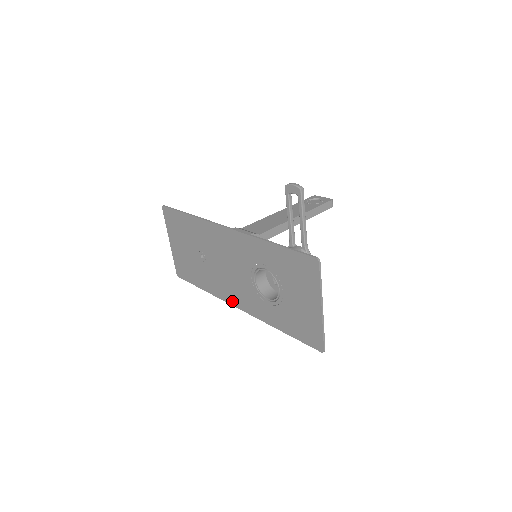
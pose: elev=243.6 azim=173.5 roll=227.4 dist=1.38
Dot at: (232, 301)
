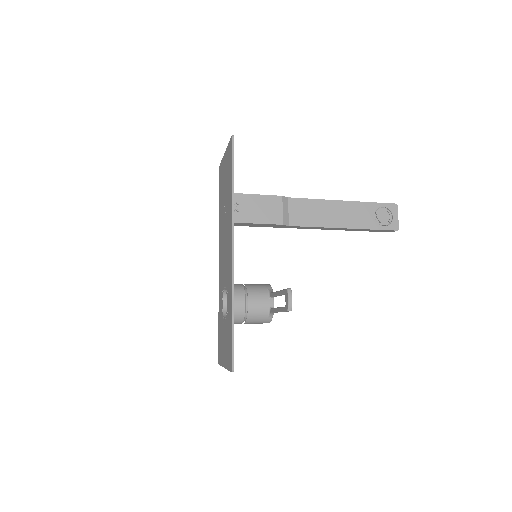
Dot at: (219, 254)
